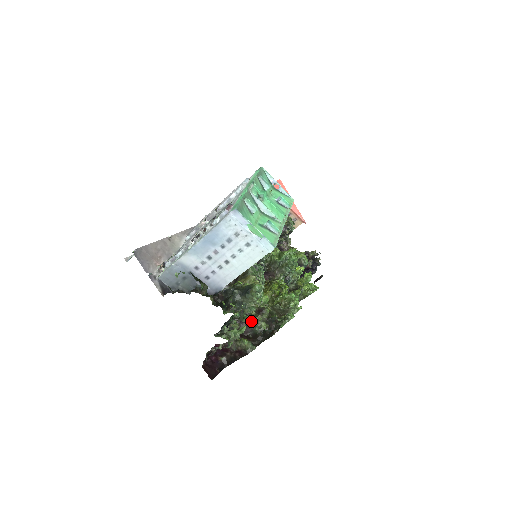
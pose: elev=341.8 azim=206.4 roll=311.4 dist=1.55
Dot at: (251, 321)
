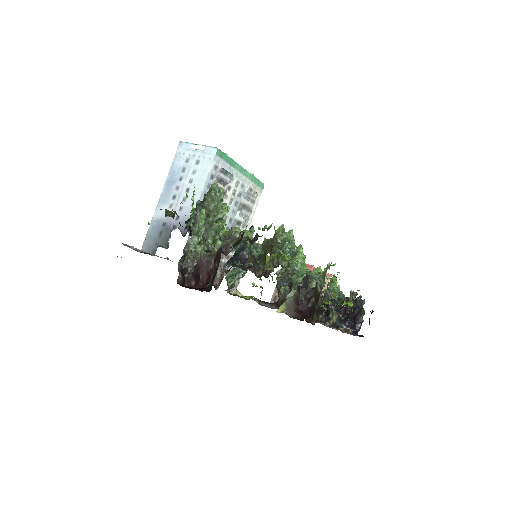
Dot at: (228, 239)
